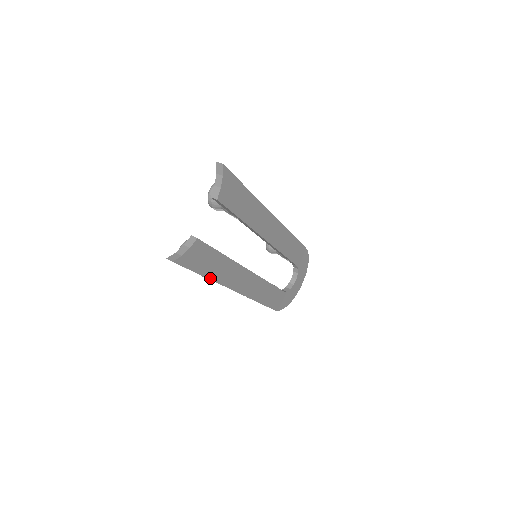
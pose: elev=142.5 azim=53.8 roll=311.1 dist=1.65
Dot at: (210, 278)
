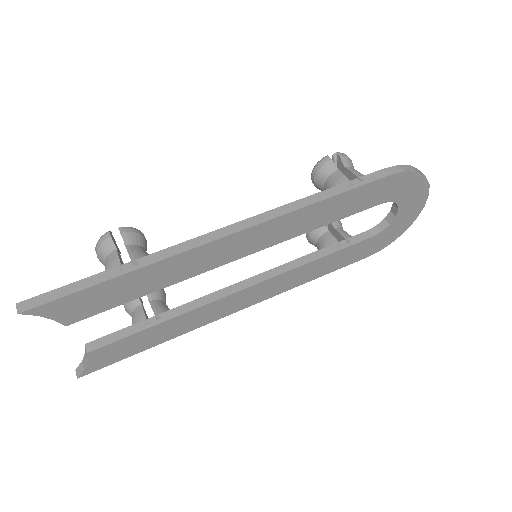
Dot at: (163, 341)
